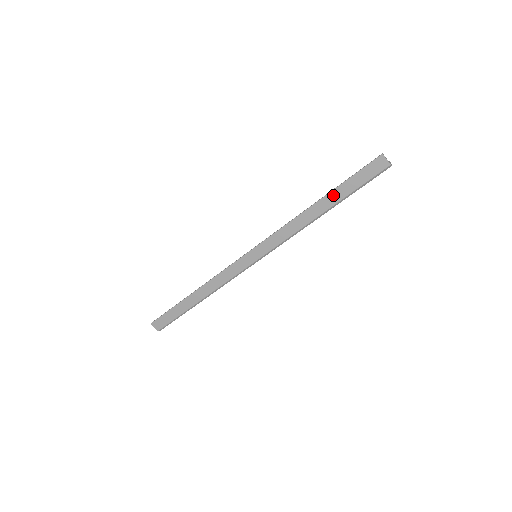
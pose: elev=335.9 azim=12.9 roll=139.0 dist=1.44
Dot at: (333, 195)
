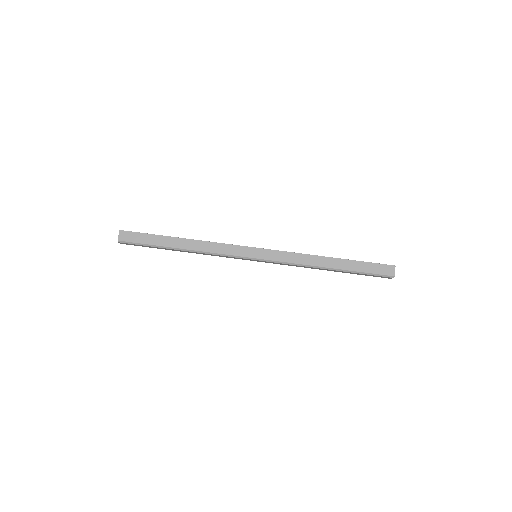
Dot at: (346, 263)
